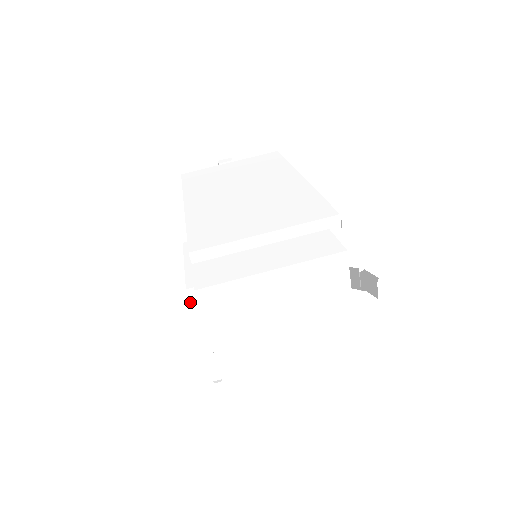
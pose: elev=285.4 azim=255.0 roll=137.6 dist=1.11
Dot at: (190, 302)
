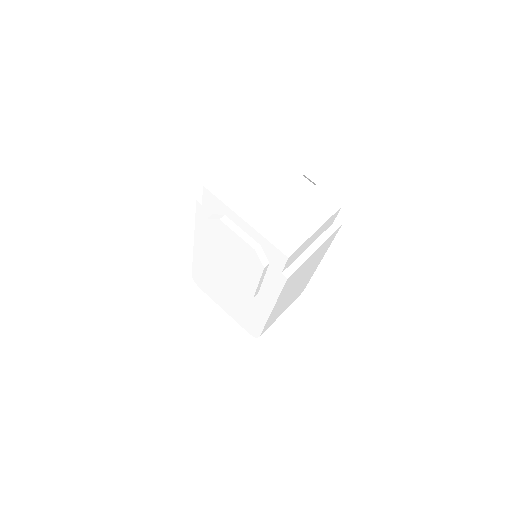
Dot at: (212, 218)
